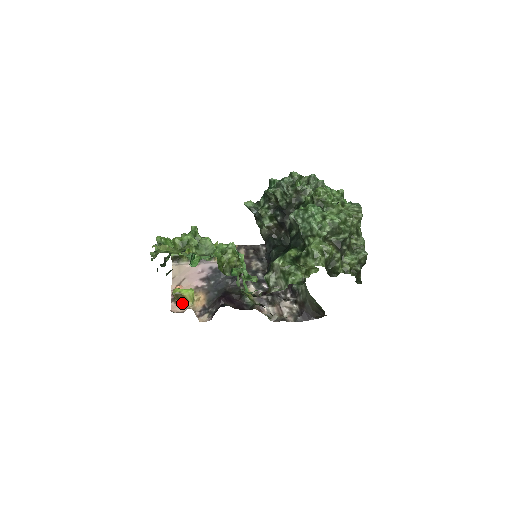
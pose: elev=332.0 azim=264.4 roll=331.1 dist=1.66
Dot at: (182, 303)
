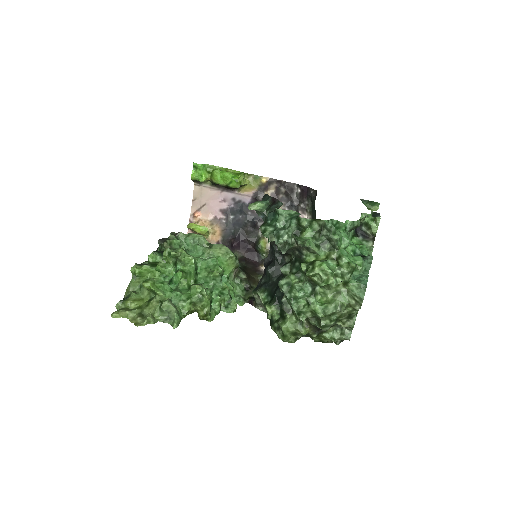
Dot at: occluded
